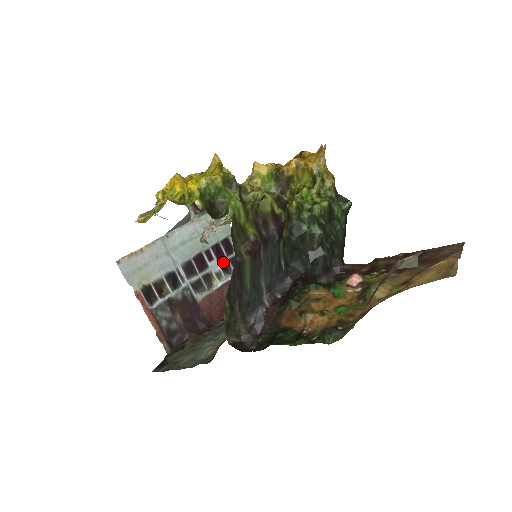
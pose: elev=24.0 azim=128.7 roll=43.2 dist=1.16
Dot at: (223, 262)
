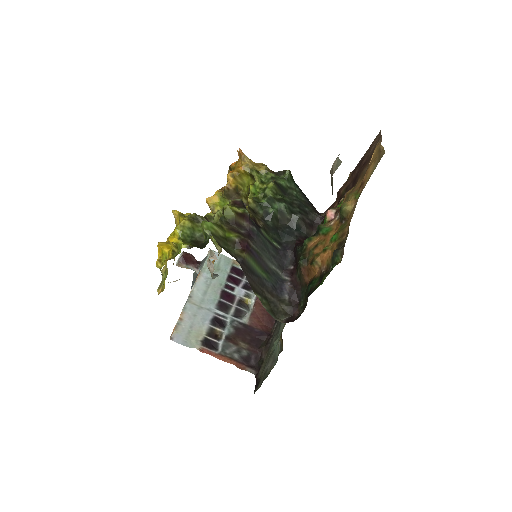
Dot at: (243, 285)
